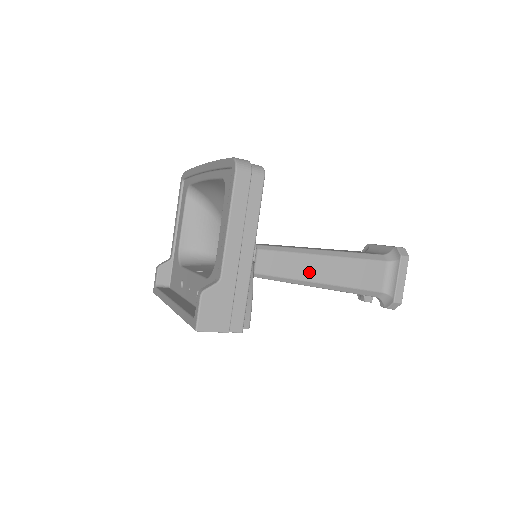
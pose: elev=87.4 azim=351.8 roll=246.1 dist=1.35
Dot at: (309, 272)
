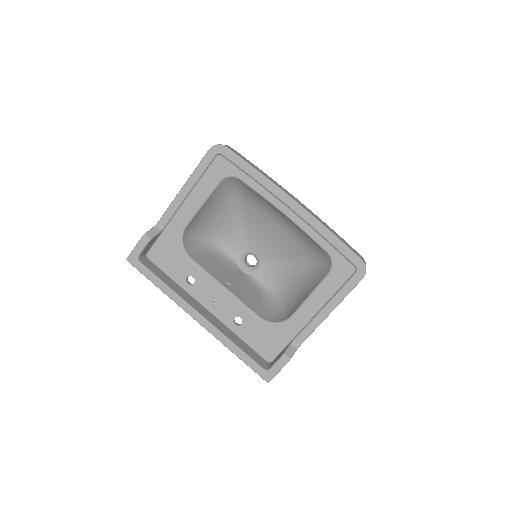
Dot at: occluded
